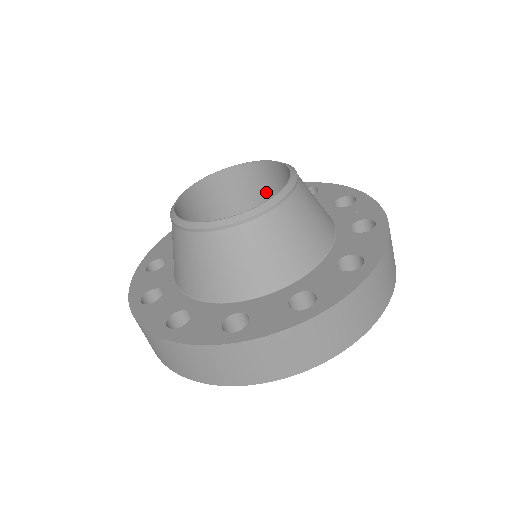
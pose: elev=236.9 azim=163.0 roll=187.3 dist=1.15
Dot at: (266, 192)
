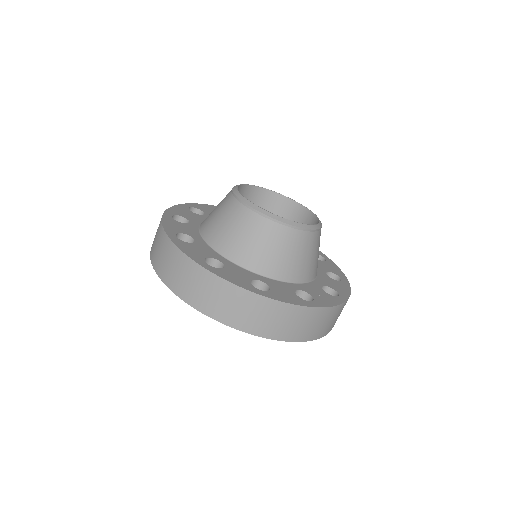
Dot at: occluded
